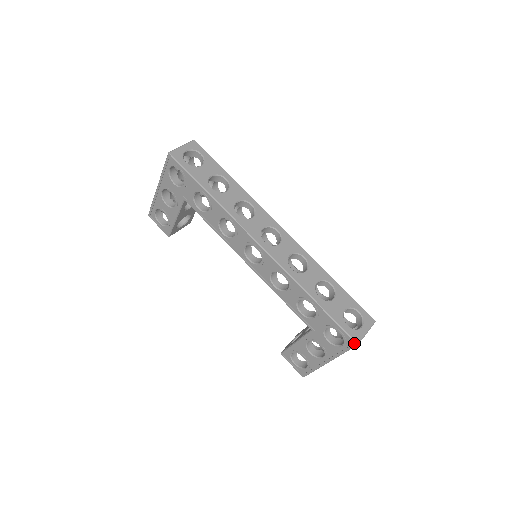
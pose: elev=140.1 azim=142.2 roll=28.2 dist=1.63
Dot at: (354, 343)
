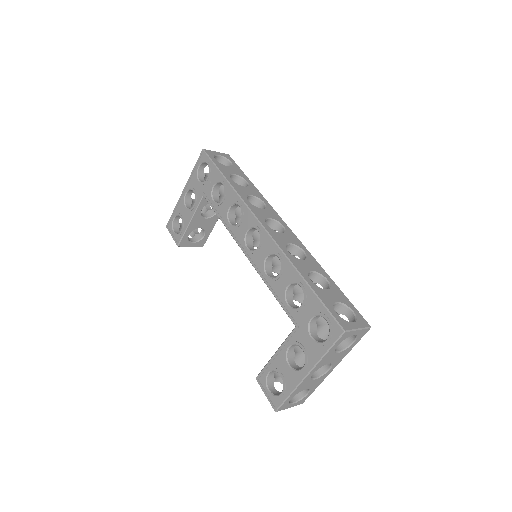
Dot at: (340, 330)
